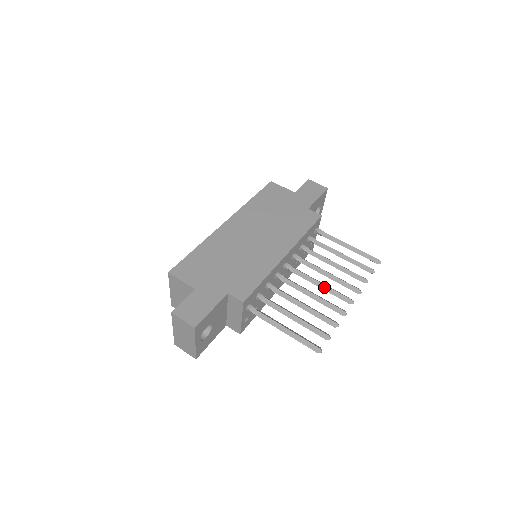
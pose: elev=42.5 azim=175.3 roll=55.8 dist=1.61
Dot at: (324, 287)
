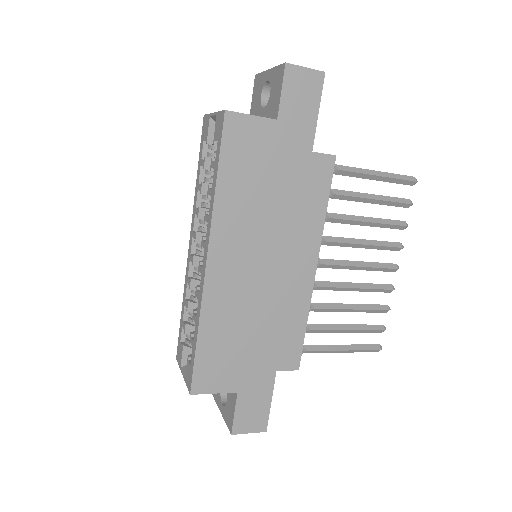
Dot at: (363, 269)
